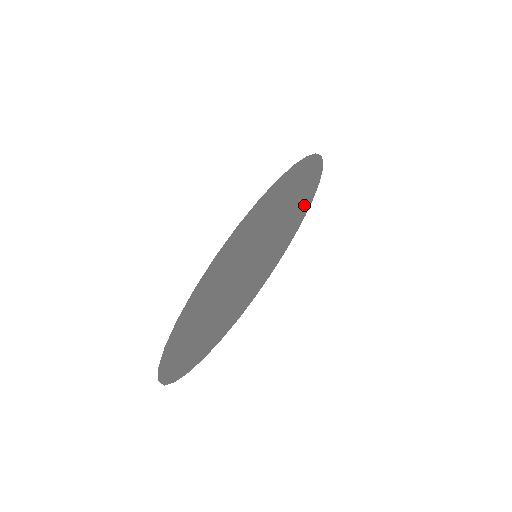
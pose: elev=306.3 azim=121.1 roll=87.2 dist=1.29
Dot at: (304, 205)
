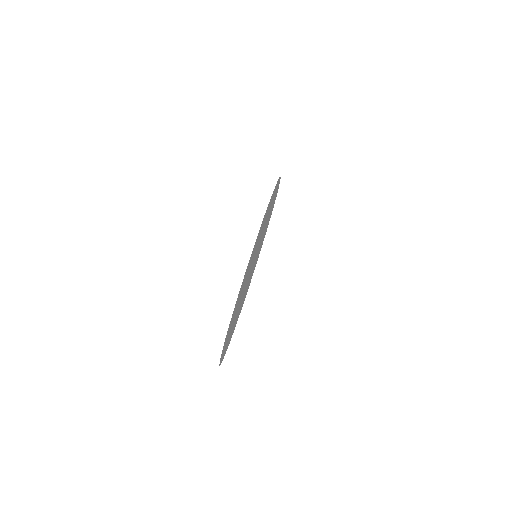
Dot at: (264, 236)
